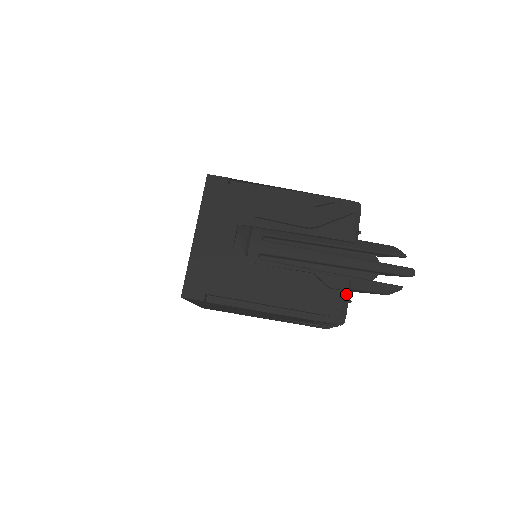
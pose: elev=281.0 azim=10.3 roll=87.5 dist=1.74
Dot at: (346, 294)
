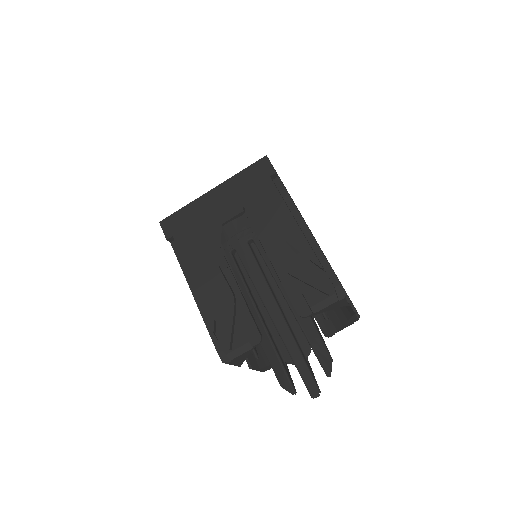
Dot at: (249, 345)
